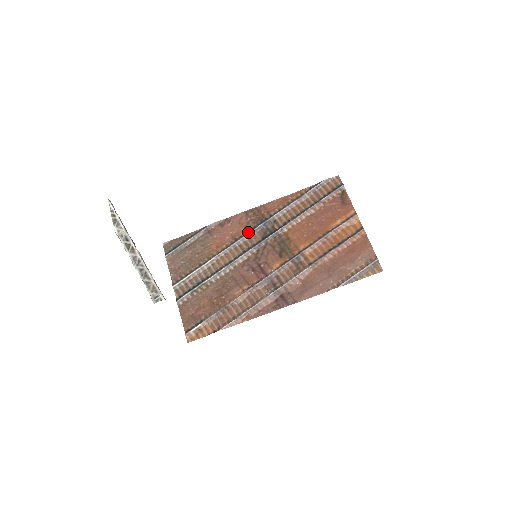
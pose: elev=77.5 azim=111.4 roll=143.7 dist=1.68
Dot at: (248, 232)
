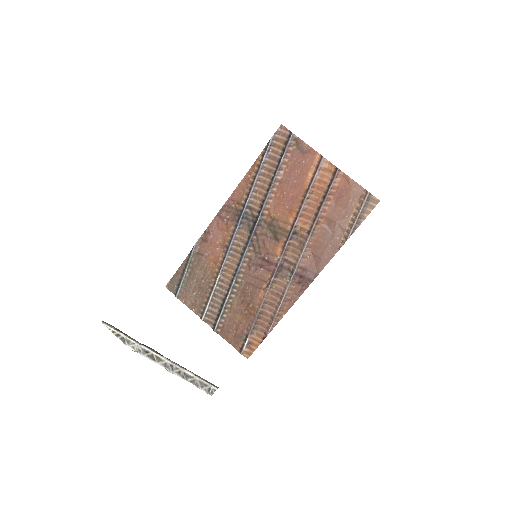
Dot at: (233, 234)
